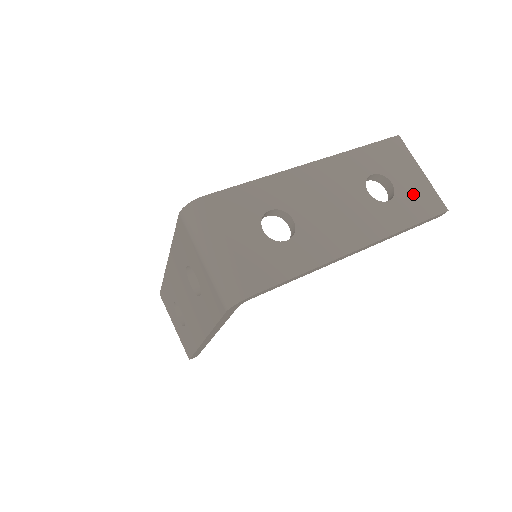
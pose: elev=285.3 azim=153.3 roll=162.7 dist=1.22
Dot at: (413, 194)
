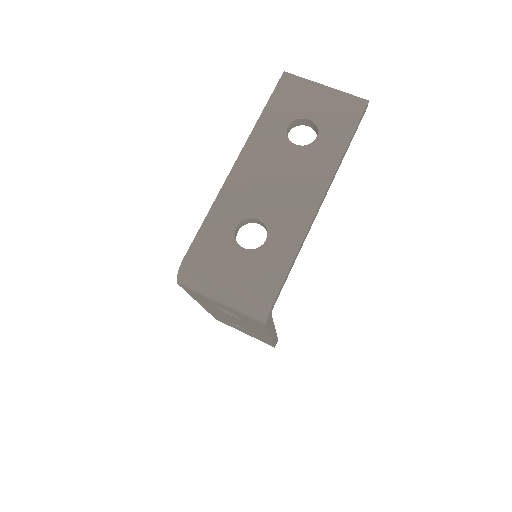
Dot at: (331, 113)
